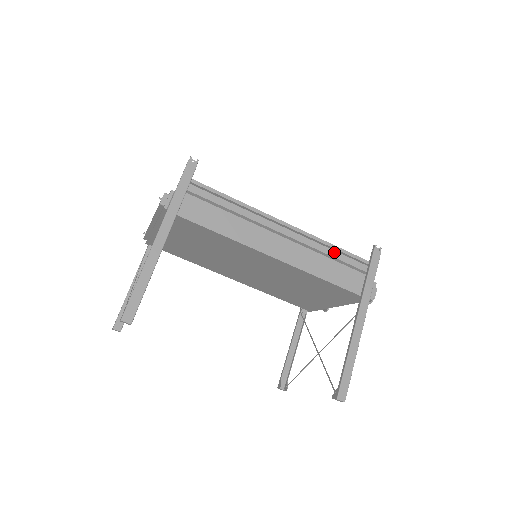
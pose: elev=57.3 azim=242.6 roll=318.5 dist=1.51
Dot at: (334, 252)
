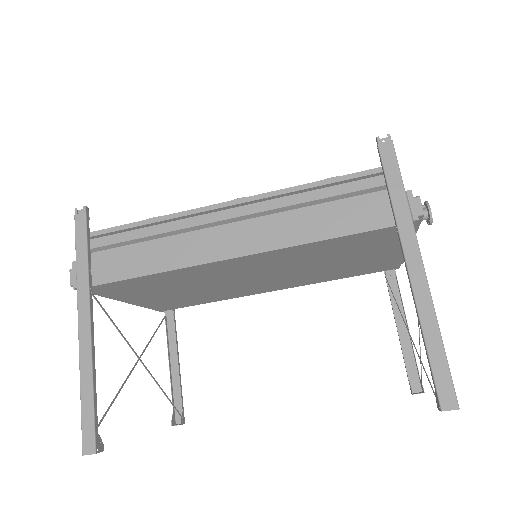
Dot at: (321, 191)
